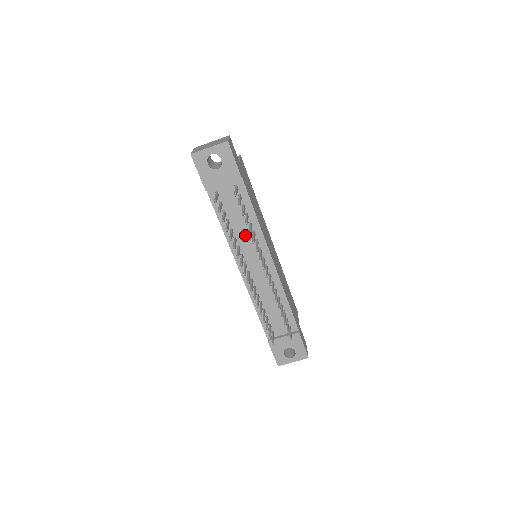
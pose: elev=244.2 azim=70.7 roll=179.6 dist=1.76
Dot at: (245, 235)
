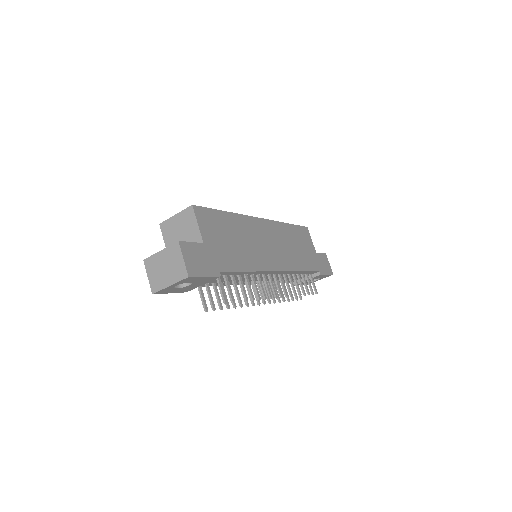
Dot at: (243, 278)
